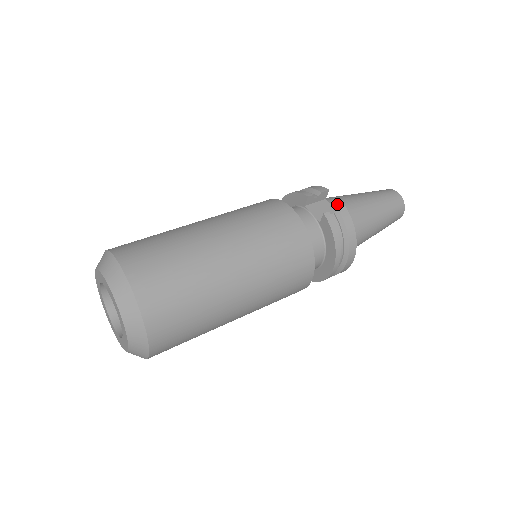
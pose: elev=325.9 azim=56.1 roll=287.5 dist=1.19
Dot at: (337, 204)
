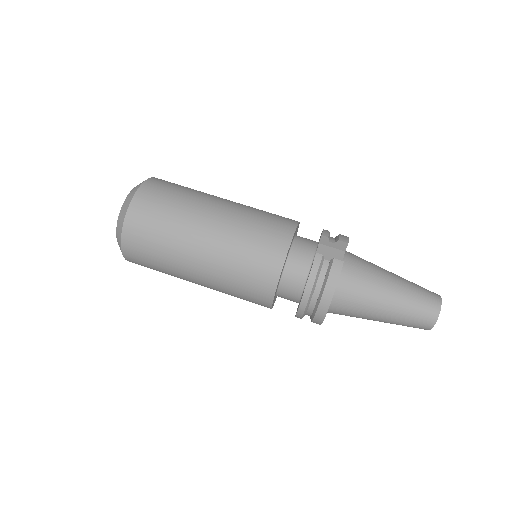
Dot at: (351, 261)
